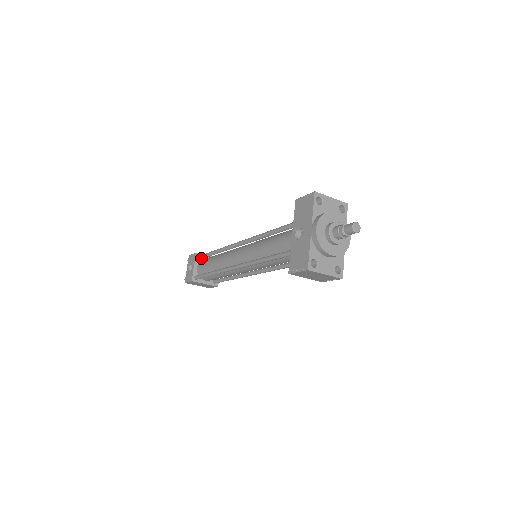
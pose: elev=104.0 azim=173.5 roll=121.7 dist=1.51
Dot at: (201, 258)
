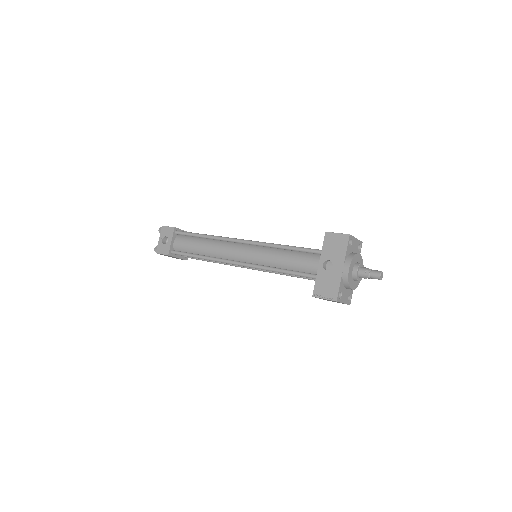
Dot at: (180, 234)
